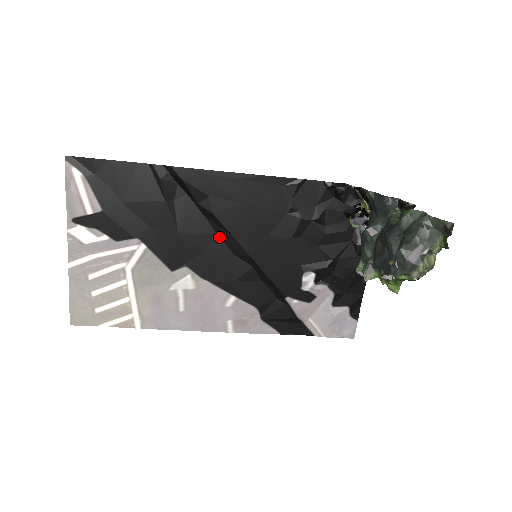
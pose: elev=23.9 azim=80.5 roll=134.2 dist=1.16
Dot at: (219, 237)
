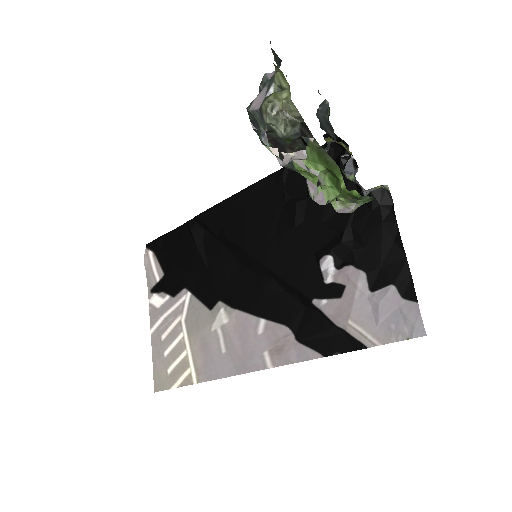
Dot at: (239, 260)
